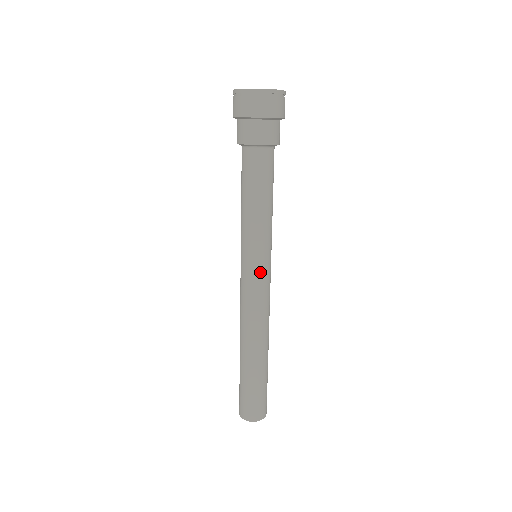
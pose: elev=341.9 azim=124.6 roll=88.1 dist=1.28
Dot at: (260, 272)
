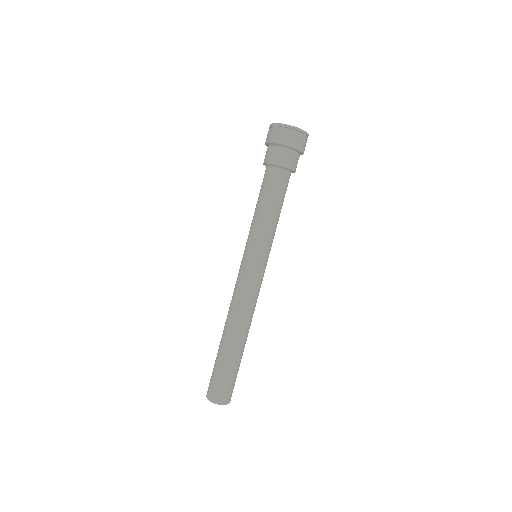
Dot at: (261, 268)
